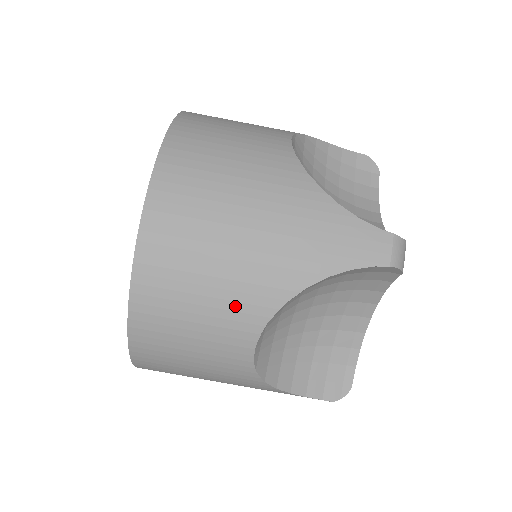
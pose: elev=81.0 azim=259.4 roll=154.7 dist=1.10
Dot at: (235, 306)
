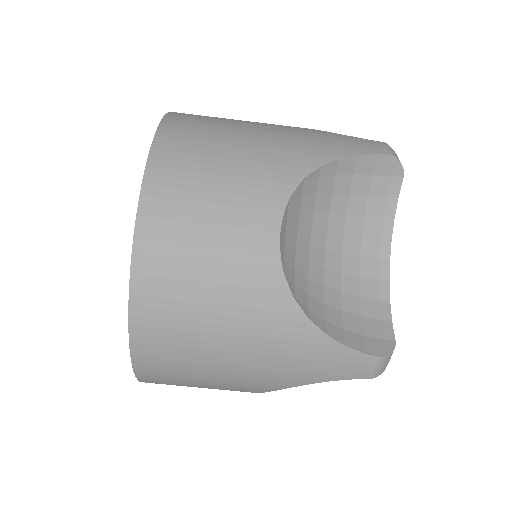
Dot at: (230, 389)
